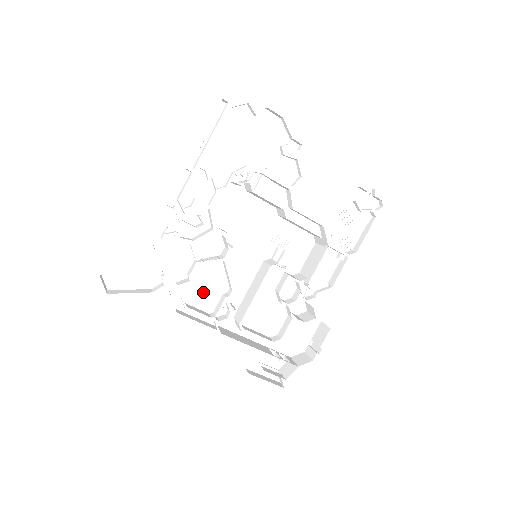
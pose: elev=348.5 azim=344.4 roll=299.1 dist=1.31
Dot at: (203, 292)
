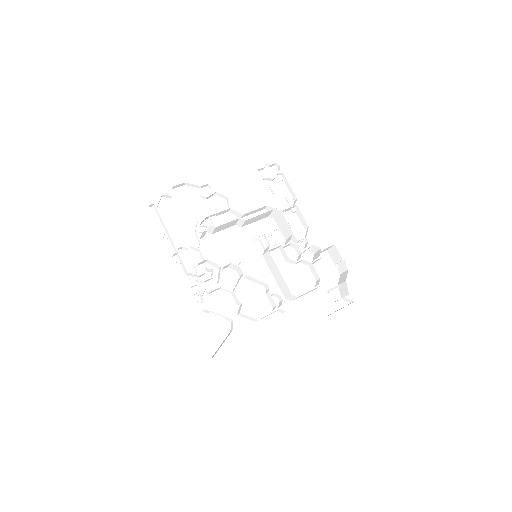
Dot at: (255, 304)
